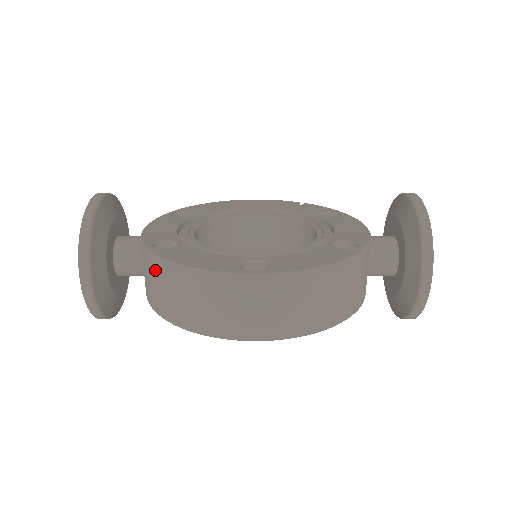
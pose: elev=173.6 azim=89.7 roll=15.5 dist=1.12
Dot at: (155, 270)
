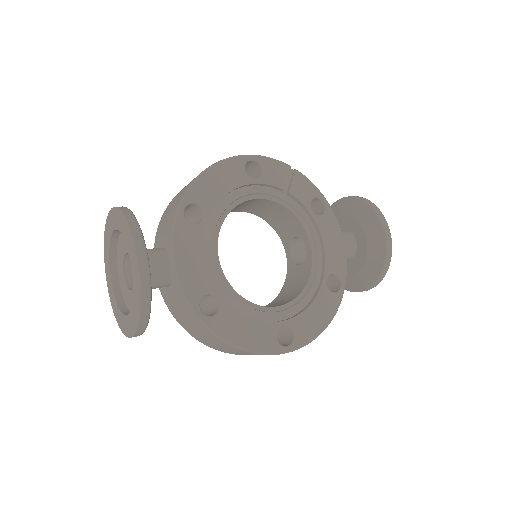
Dot at: (204, 331)
